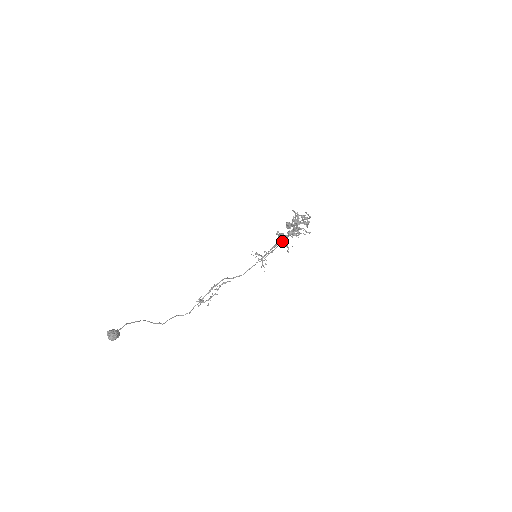
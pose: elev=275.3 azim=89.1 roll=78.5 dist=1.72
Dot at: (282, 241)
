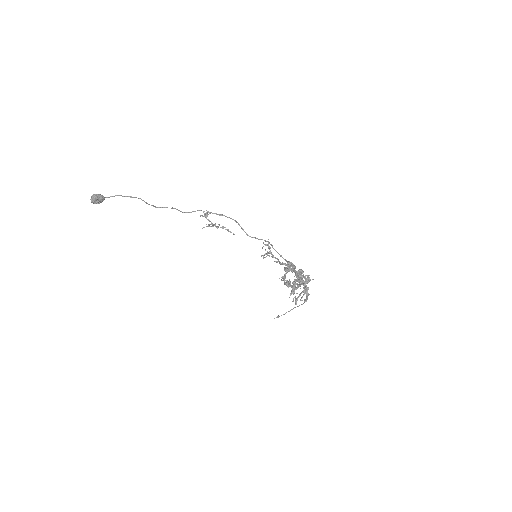
Dot at: (286, 270)
